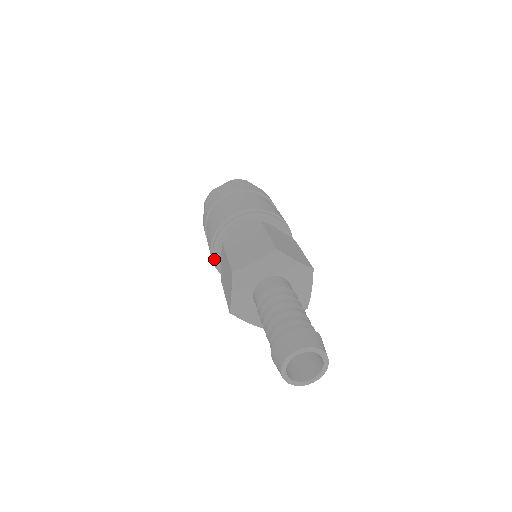
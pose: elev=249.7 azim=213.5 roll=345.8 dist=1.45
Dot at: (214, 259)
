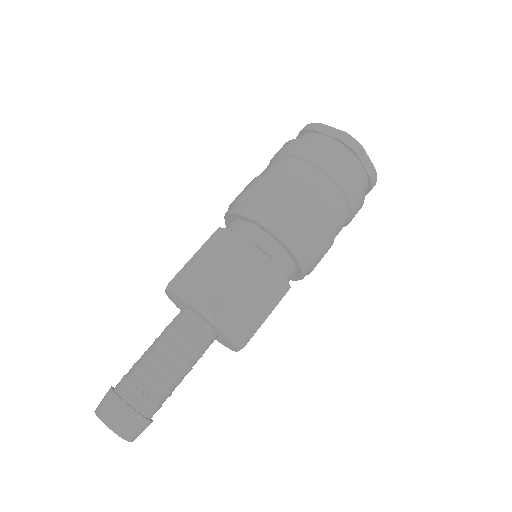
Dot at: occluded
